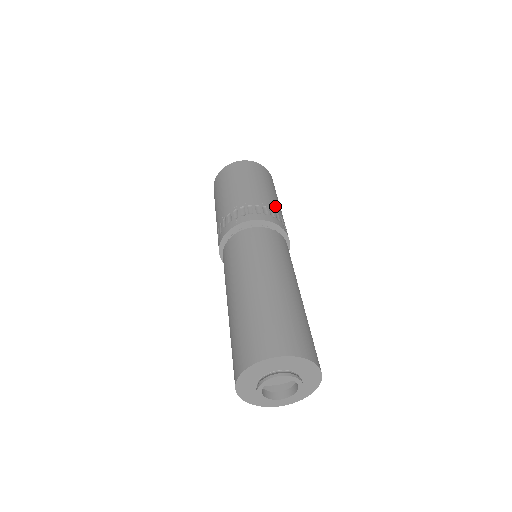
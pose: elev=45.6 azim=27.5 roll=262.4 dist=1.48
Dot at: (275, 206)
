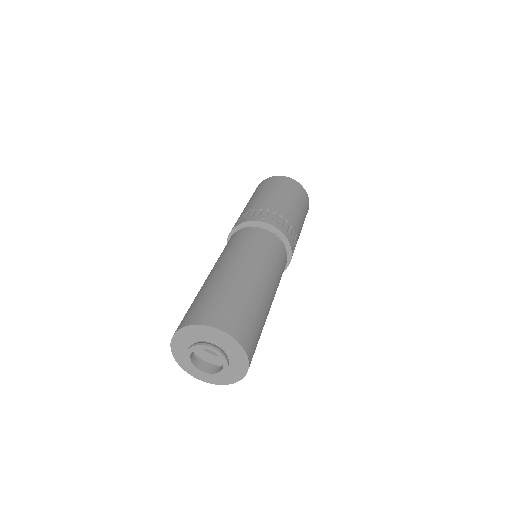
Dot at: (298, 232)
